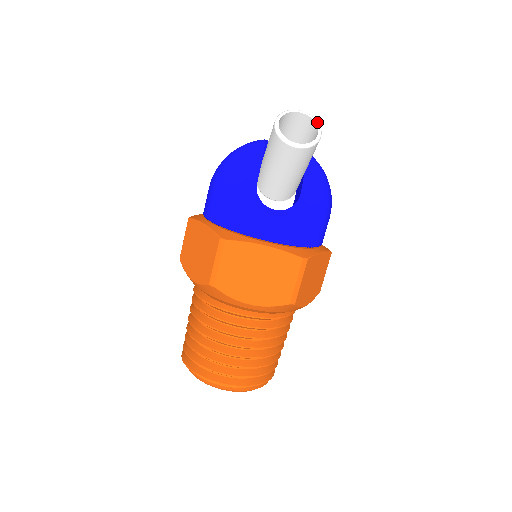
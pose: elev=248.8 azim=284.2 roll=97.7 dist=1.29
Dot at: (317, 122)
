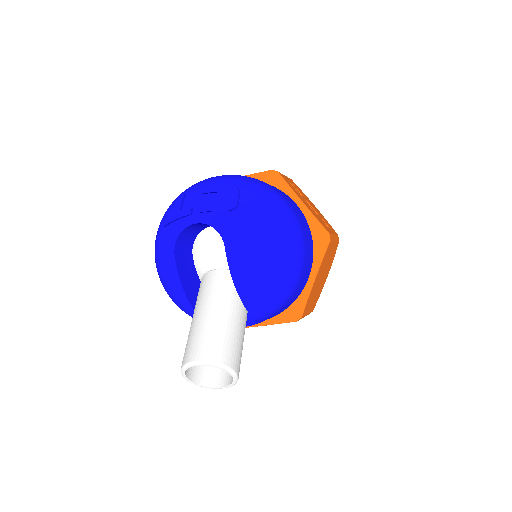
Dot at: (221, 368)
